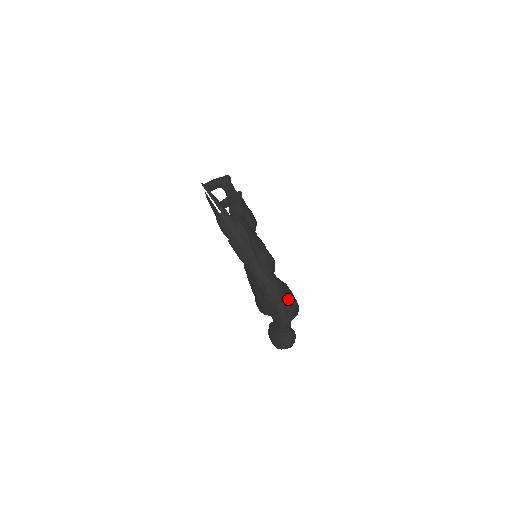
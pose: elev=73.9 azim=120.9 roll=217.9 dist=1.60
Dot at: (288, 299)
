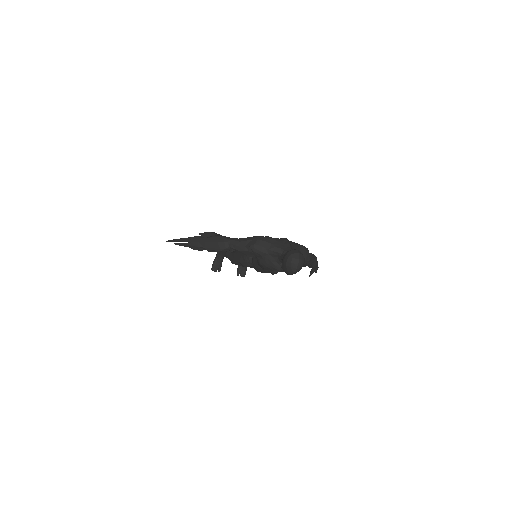
Dot at: (275, 240)
